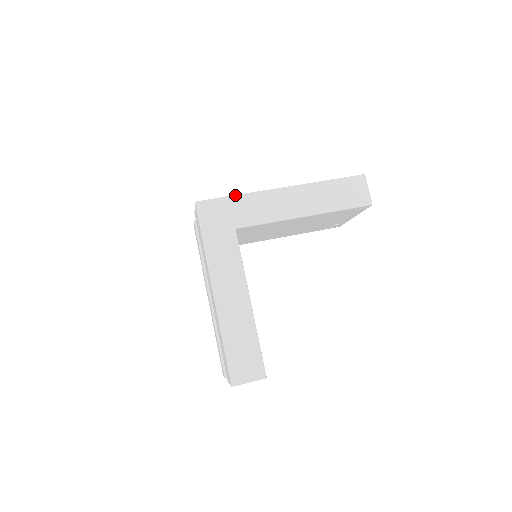
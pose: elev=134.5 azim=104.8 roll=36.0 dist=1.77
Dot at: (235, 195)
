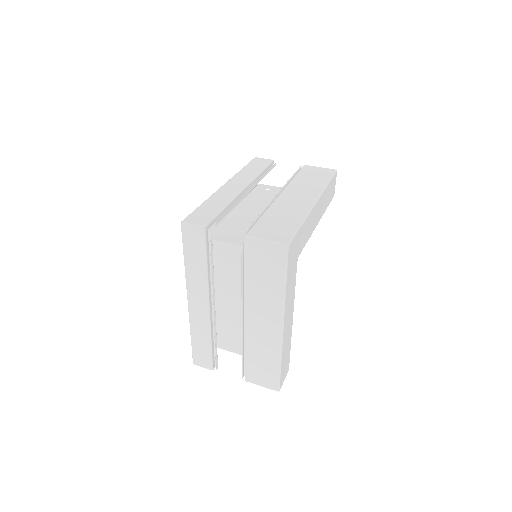
Dot at: (302, 224)
